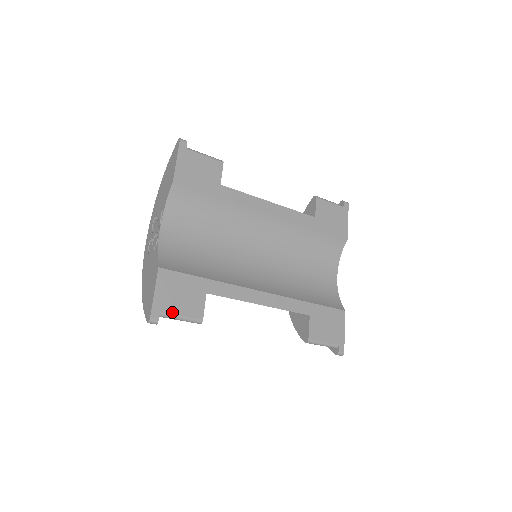
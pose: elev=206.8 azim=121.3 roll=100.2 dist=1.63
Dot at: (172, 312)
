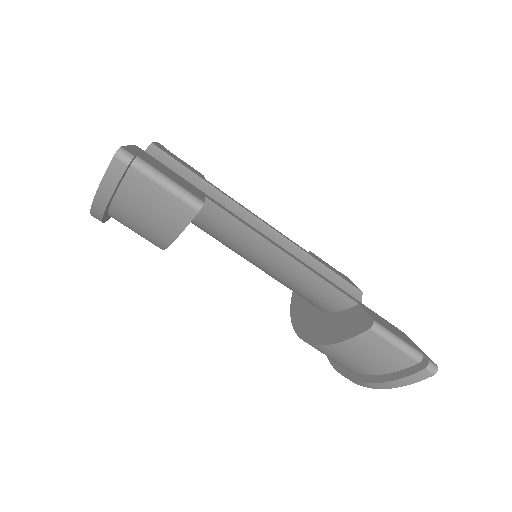
Dot at: (156, 168)
